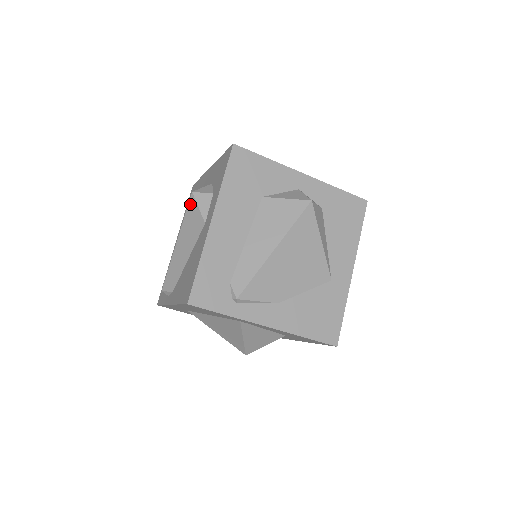
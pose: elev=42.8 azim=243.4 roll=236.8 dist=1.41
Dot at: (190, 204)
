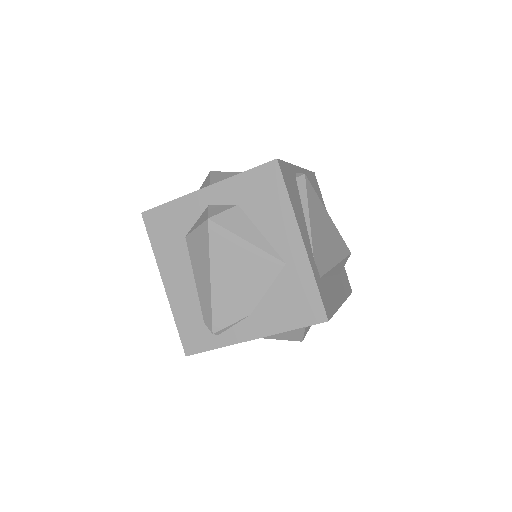
Dot at: occluded
